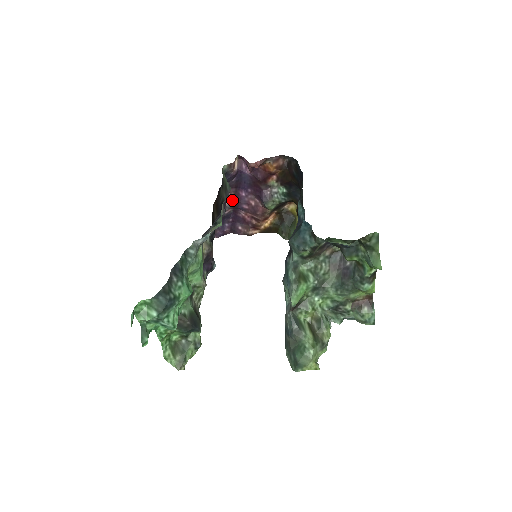
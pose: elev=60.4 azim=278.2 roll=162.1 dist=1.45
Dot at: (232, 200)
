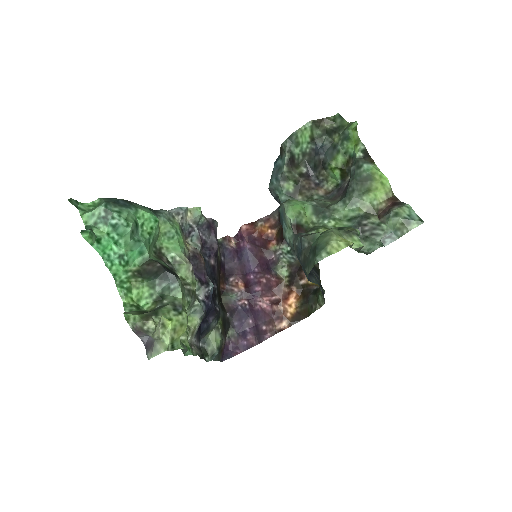
Dot at: (242, 287)
